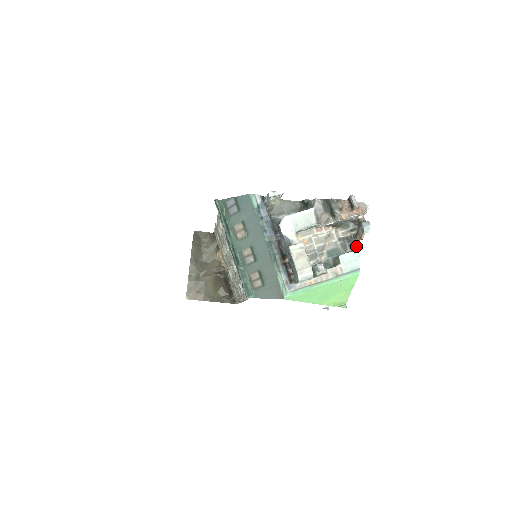
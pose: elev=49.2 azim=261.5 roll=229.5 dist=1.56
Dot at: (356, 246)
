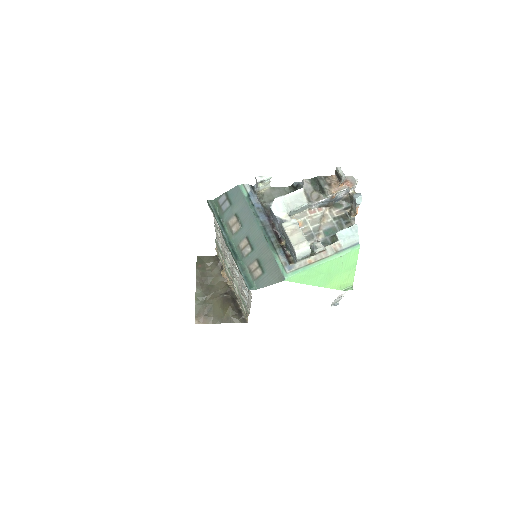
Dot at: (352, 223)
